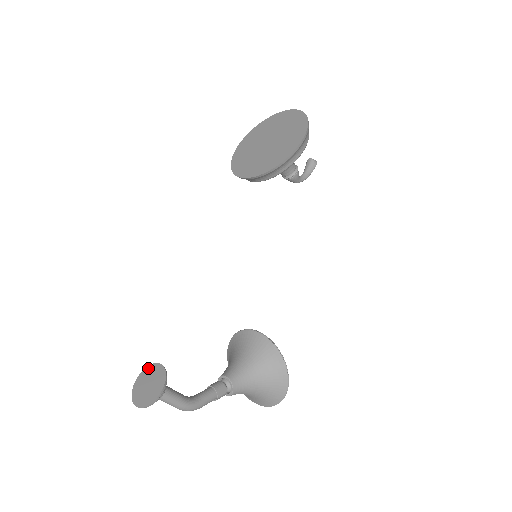
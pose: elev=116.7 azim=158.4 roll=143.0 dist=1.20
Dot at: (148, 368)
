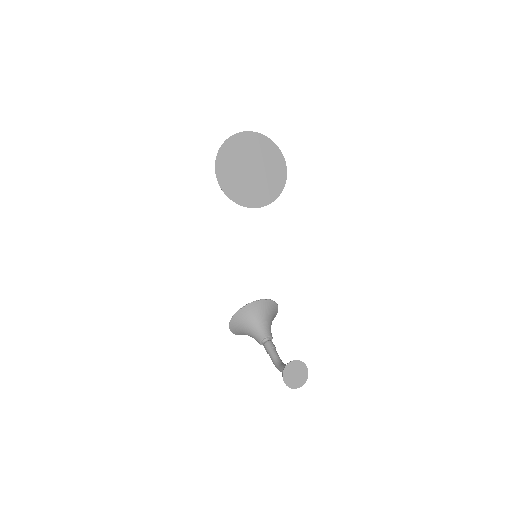
Dot at: (287, 368)
